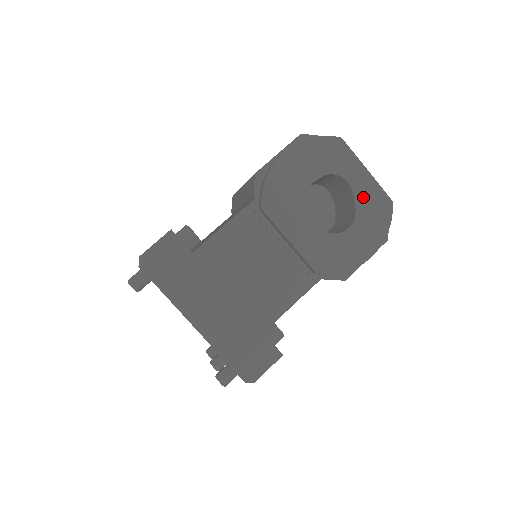
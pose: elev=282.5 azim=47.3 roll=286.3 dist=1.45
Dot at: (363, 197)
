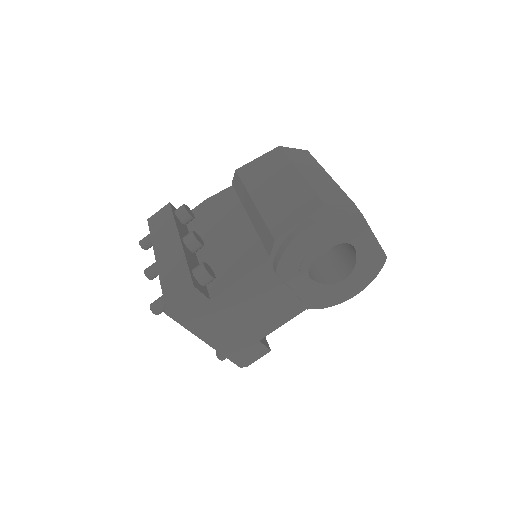
Dot at: (364, 257)
